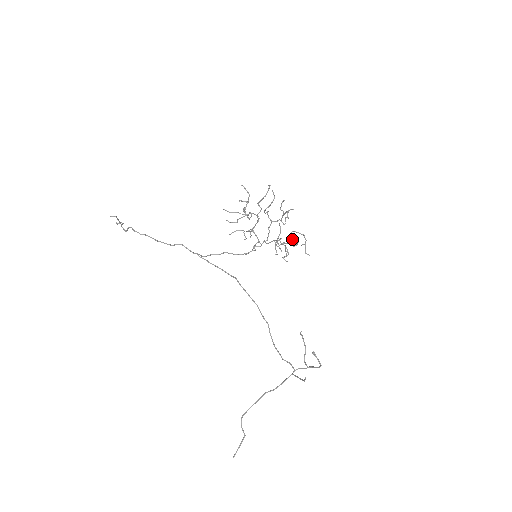
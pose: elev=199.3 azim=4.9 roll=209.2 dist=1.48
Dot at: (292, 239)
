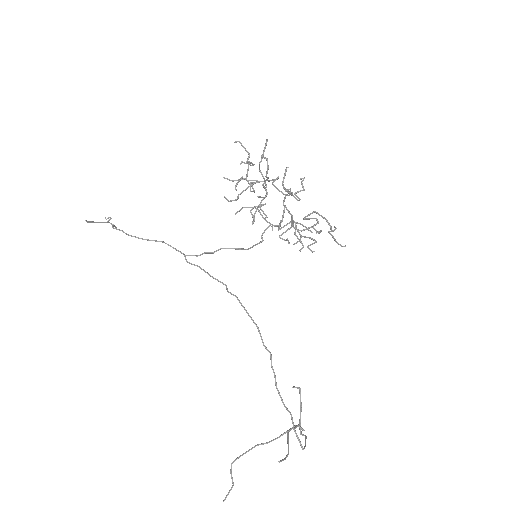
Dot at: (316, 220)
